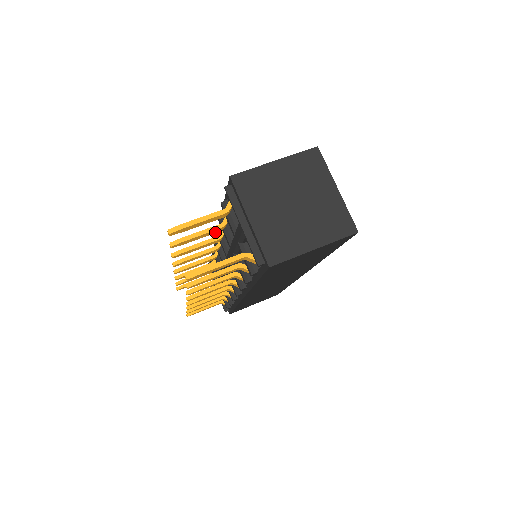
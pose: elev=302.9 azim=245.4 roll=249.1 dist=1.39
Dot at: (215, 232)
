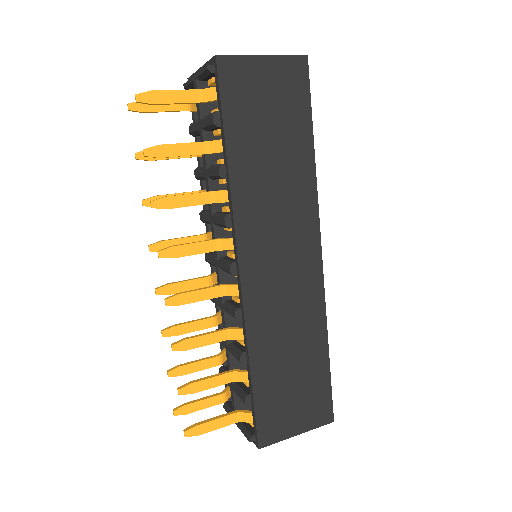
Dot at: (186, 156)
